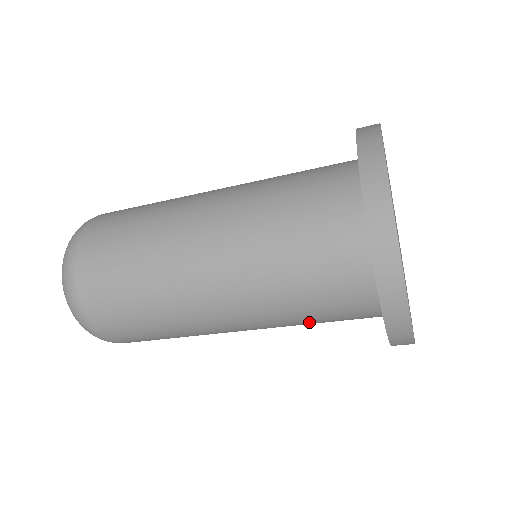
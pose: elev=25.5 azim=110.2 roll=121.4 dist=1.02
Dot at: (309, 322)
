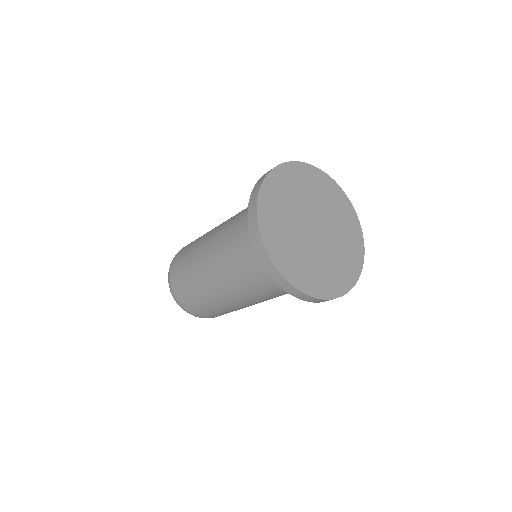
Dot at: occluded
